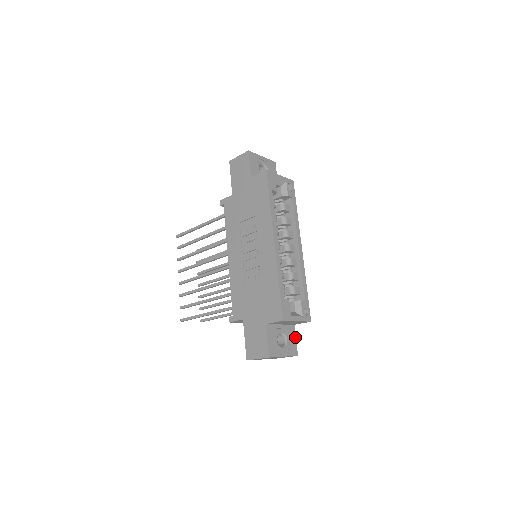
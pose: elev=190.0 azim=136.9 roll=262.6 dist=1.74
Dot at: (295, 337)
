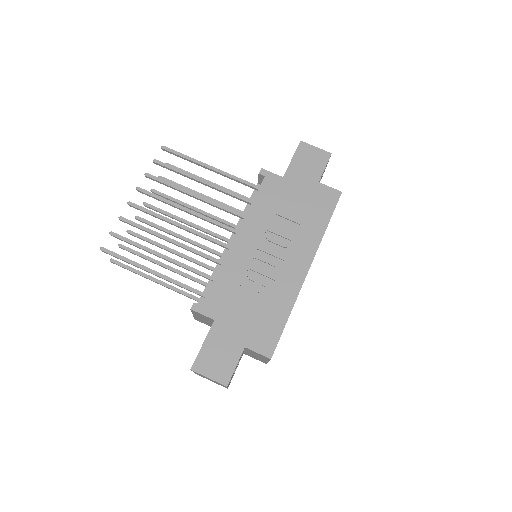
Dot at: occluded
